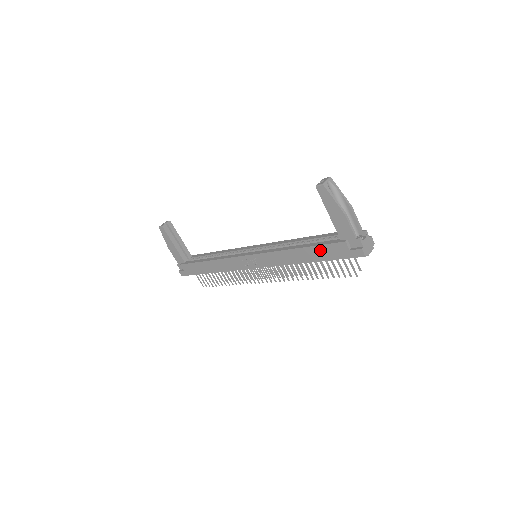
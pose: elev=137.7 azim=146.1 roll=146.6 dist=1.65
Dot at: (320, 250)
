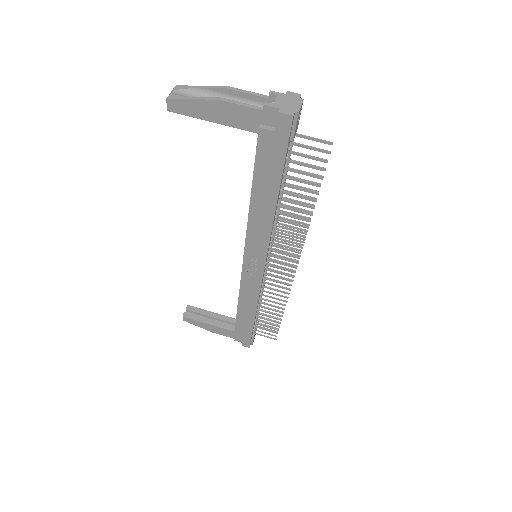
Dot at: (262, 172)
